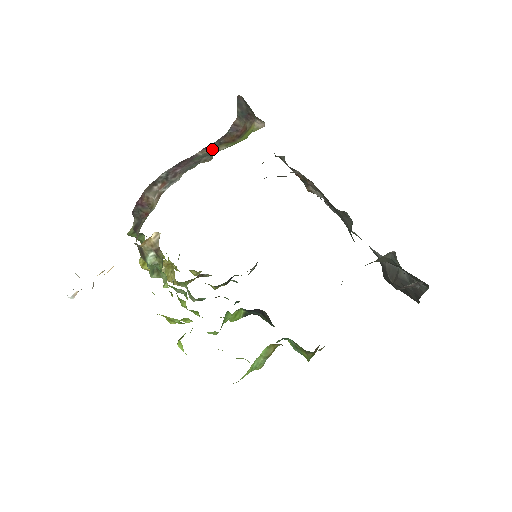
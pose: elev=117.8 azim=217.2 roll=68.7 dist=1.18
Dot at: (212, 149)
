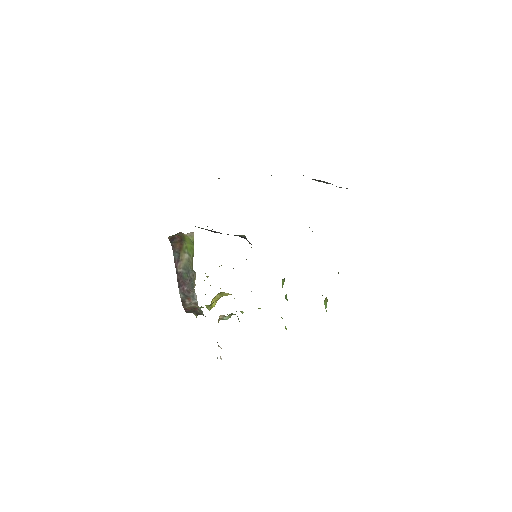
Dot at: (181, 261)
